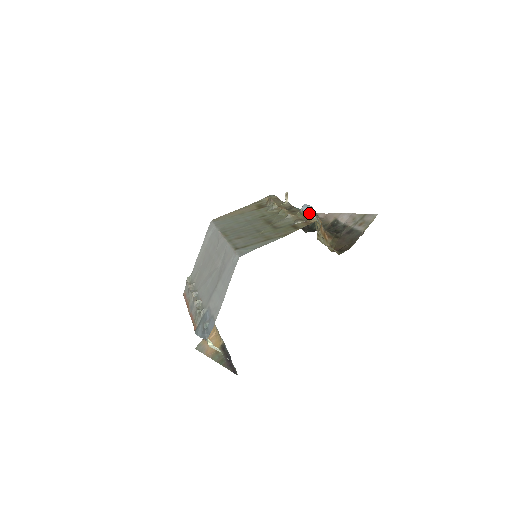
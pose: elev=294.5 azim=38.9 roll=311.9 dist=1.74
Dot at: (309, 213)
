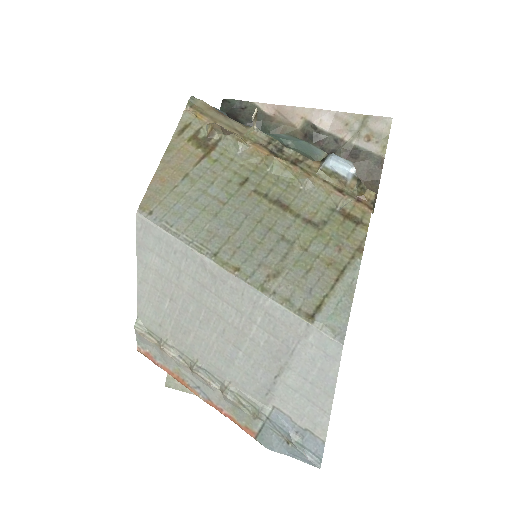
Dot at: (362, 183)
